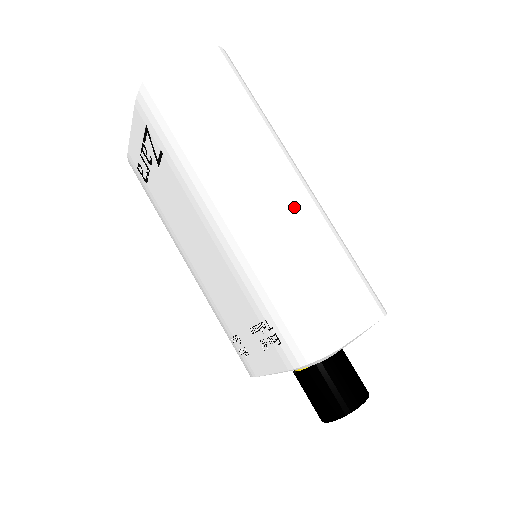
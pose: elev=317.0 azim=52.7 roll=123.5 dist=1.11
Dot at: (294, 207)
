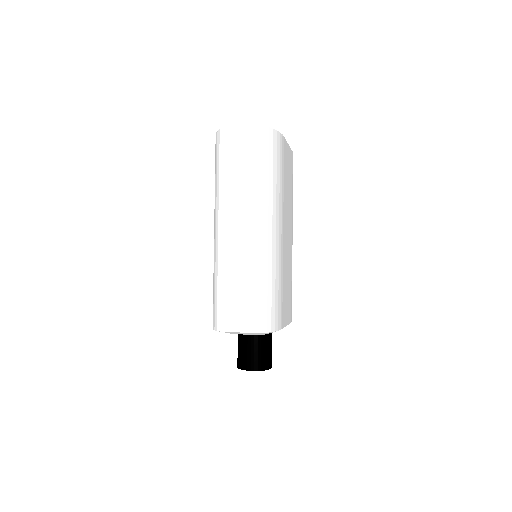
Dot at: (244, 246)
